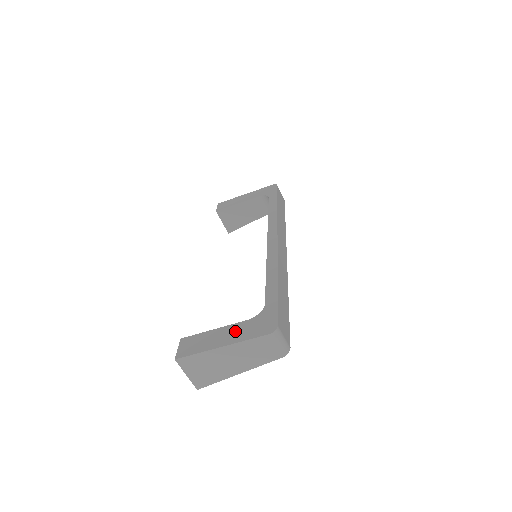
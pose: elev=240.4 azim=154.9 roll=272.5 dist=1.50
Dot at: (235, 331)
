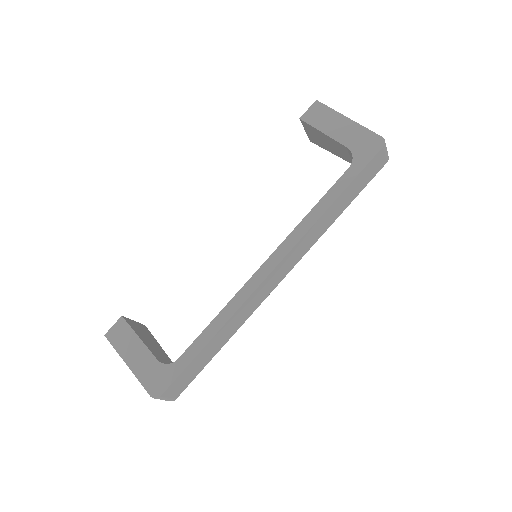
Dot at: (143, 361)
